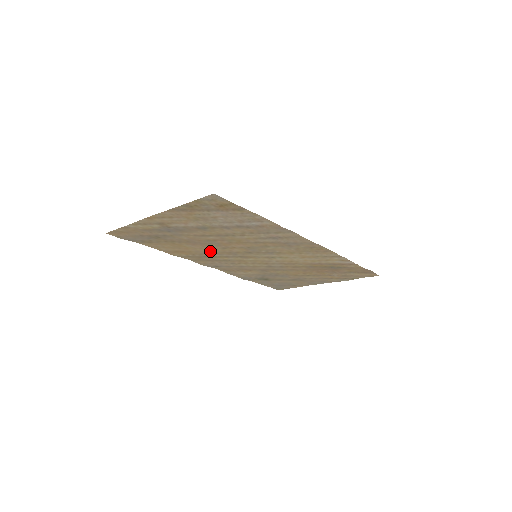
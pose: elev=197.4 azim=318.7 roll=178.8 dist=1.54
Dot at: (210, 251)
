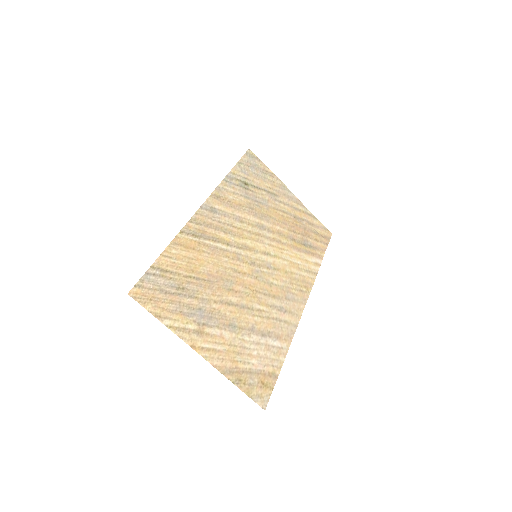
Dot at: (220, 257)
